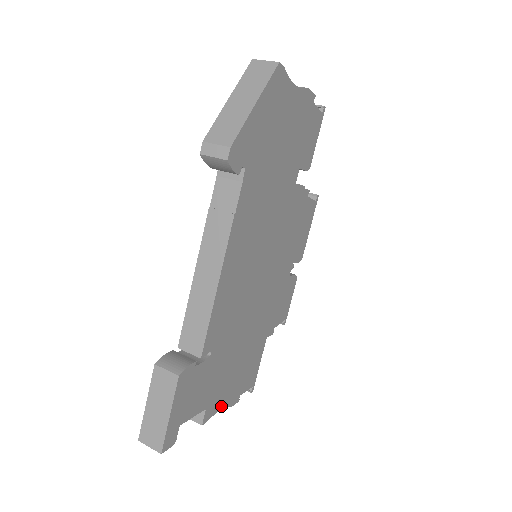
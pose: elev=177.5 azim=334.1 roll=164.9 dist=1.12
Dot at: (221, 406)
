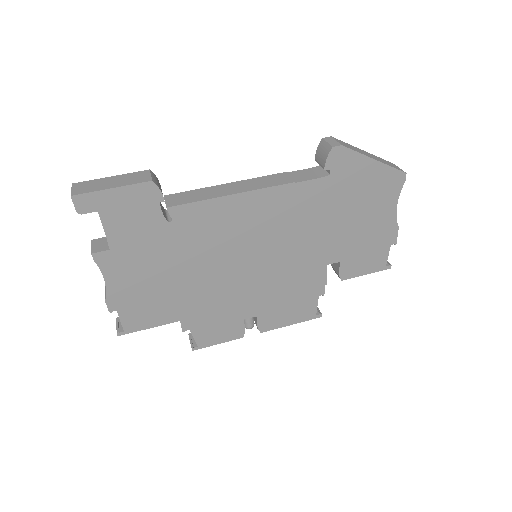
Dot at: (109, 279)
